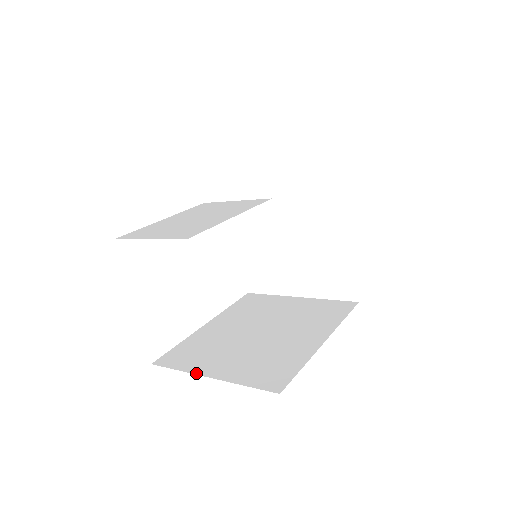
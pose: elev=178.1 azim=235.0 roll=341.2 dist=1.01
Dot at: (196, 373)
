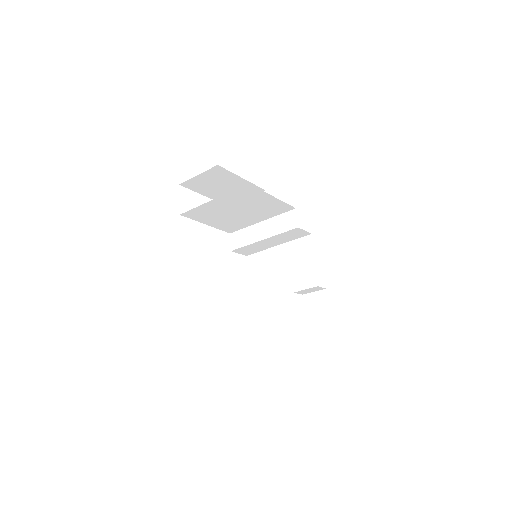
Dot at: occluded
